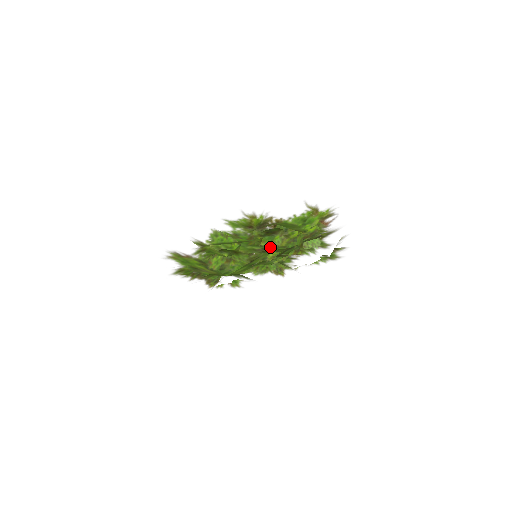
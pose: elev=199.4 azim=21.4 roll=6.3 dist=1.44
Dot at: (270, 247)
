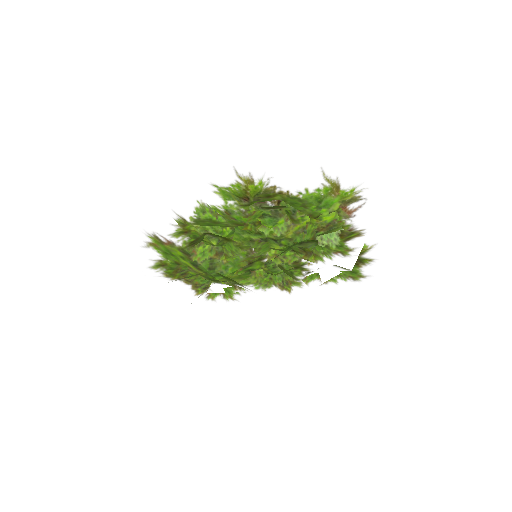
Dot at: (271, 235)
